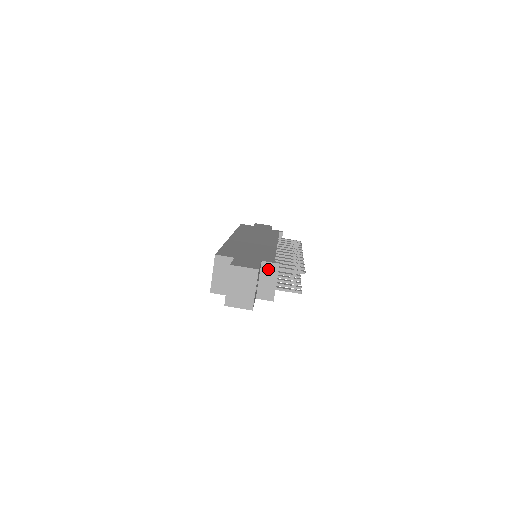
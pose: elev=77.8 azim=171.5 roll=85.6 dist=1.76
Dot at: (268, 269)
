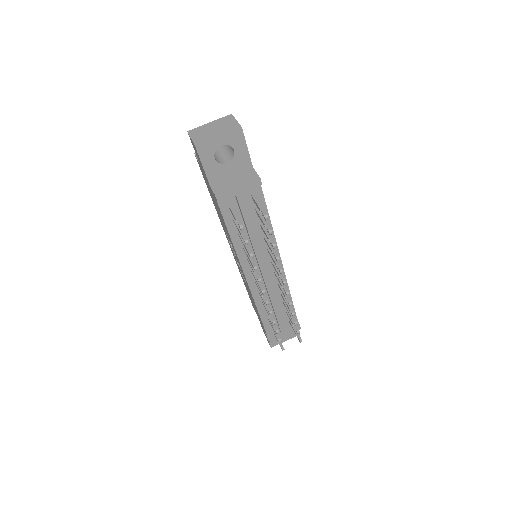
Dot at: (248, 175)
